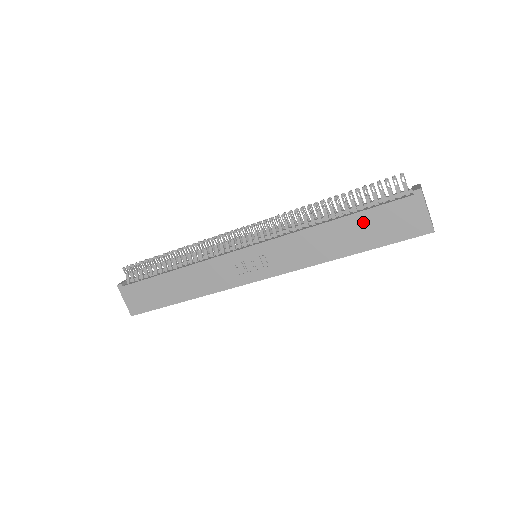
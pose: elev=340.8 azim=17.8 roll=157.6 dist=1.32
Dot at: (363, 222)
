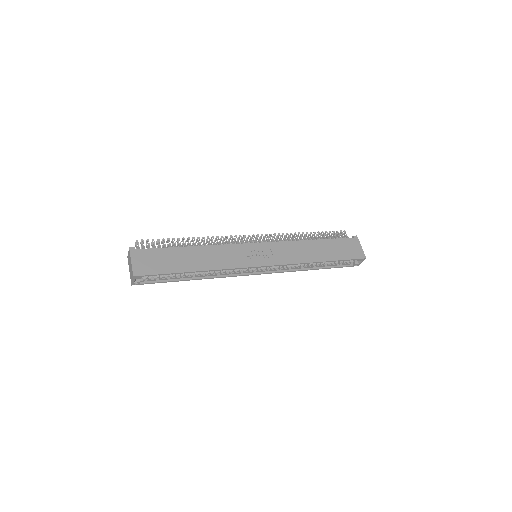
Dot at: (330, 245)
